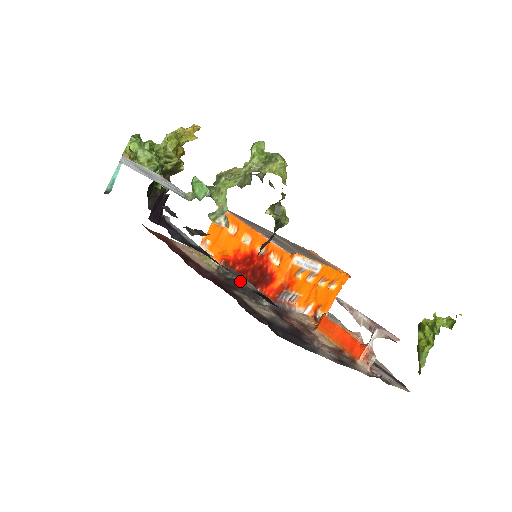
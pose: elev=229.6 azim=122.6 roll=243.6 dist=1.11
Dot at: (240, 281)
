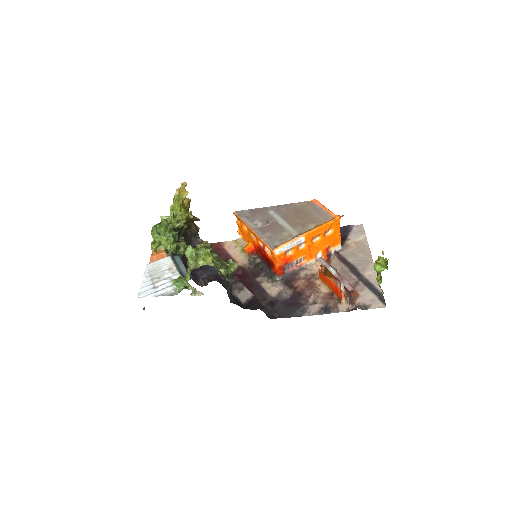
Dot at: (239, 297)
